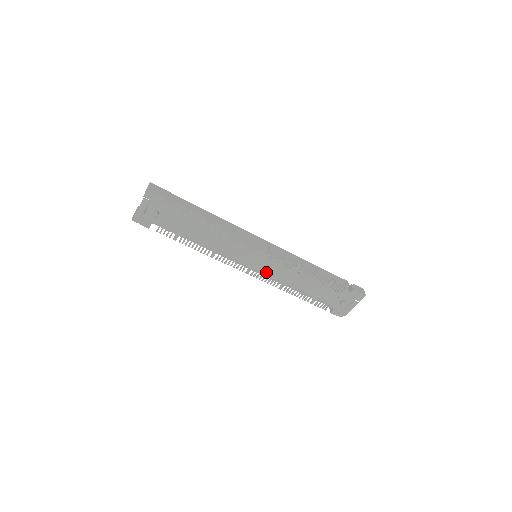
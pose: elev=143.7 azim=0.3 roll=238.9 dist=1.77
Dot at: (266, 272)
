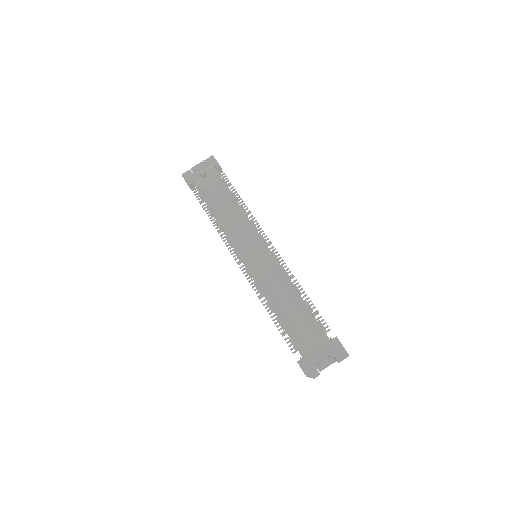
Dot at: (256, 271)
